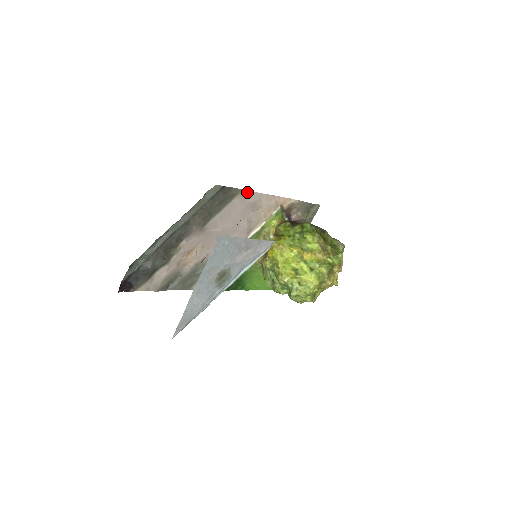
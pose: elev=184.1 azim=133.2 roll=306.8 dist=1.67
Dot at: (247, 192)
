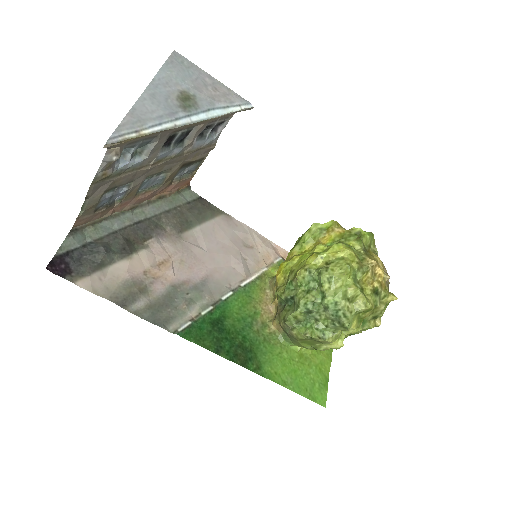
Dot at: (232, 219)
